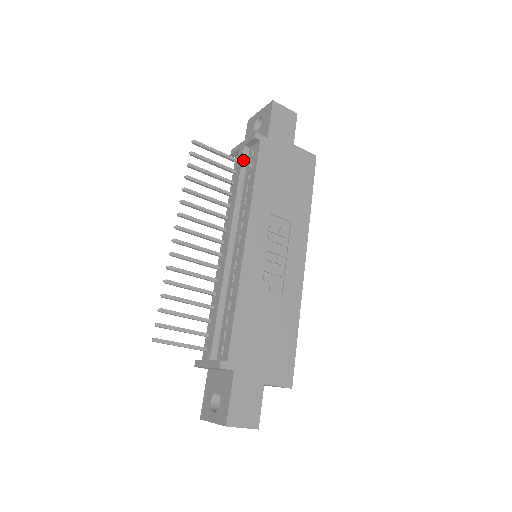
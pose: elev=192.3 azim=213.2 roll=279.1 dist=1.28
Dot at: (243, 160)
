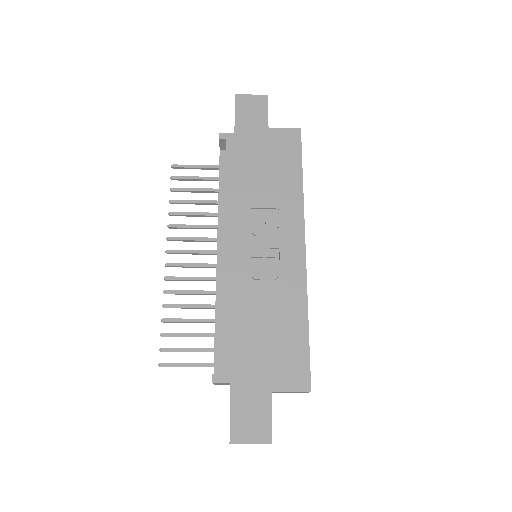
Dot at: (221, 165)
